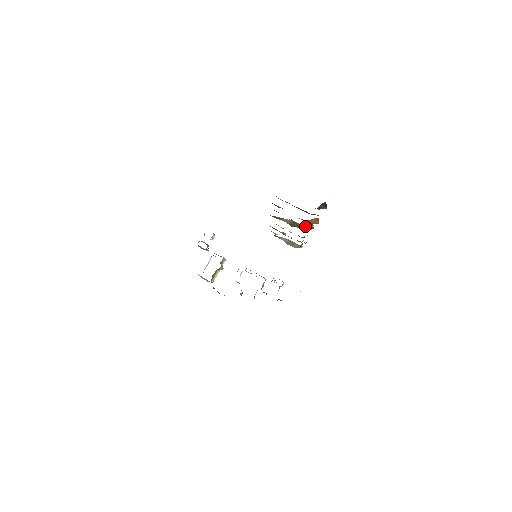
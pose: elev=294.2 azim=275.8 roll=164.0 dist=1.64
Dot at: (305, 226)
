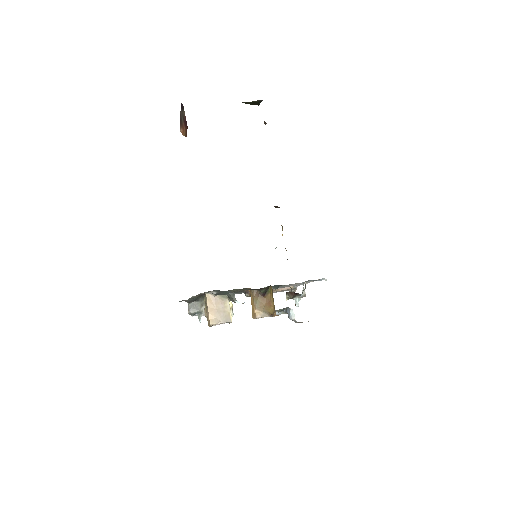
Dot at: occluded
